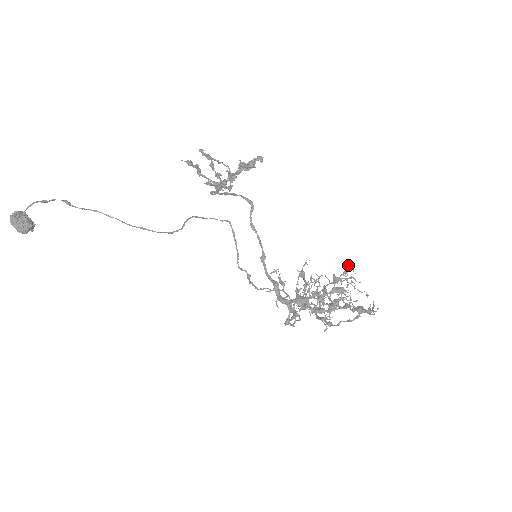
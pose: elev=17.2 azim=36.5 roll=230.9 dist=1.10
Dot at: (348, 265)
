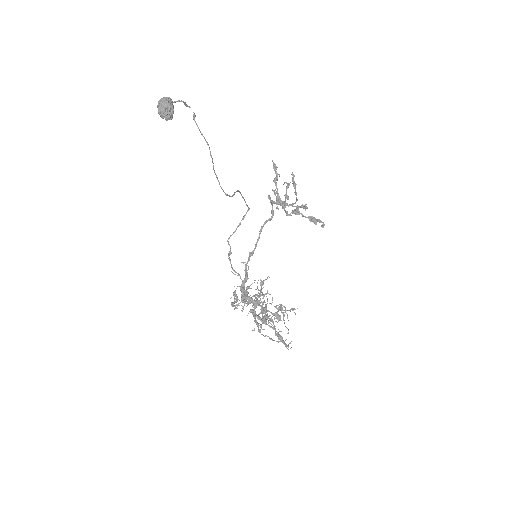
Dot at: (294, 308)
